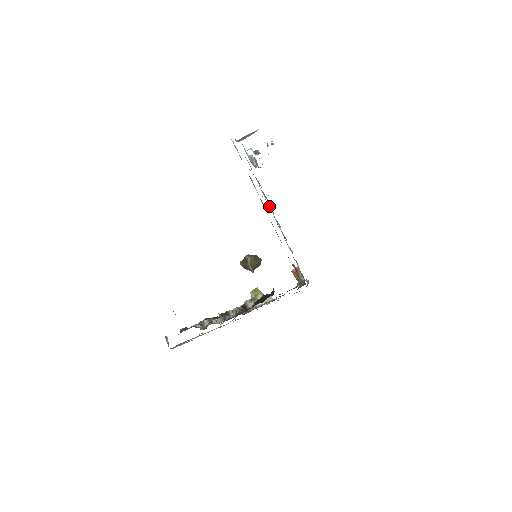
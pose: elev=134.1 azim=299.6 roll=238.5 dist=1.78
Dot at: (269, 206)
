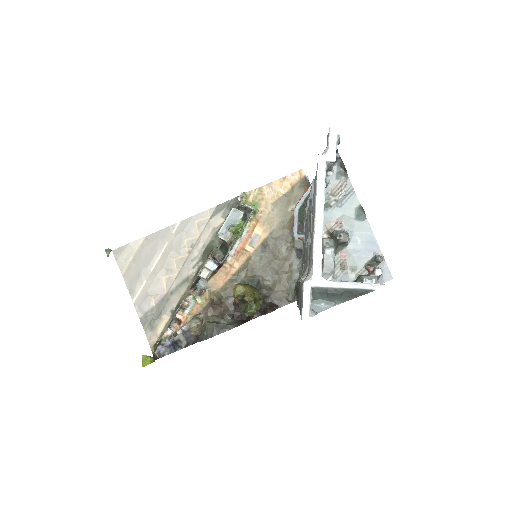
Dot at: occluded
